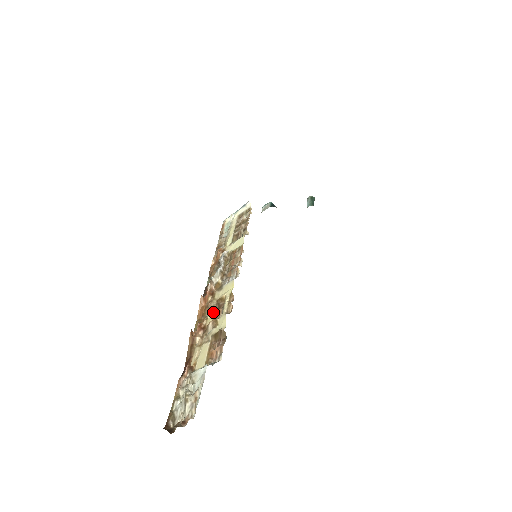
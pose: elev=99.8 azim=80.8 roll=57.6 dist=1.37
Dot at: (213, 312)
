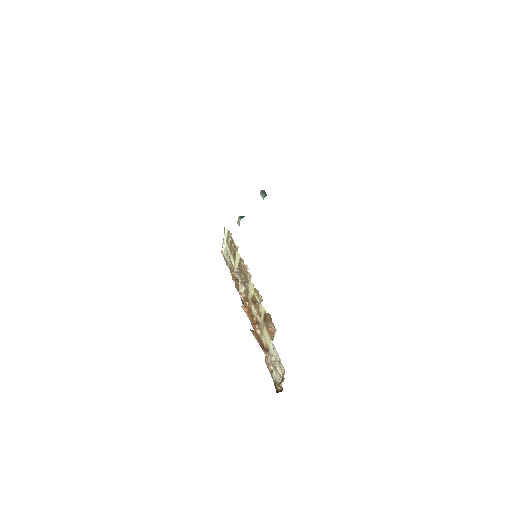
Dot at: (254, 309)
